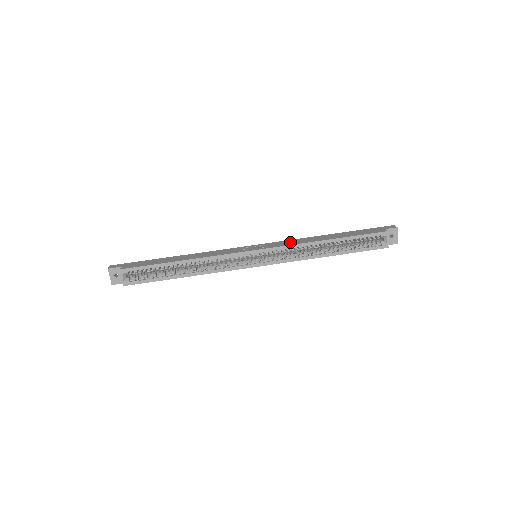
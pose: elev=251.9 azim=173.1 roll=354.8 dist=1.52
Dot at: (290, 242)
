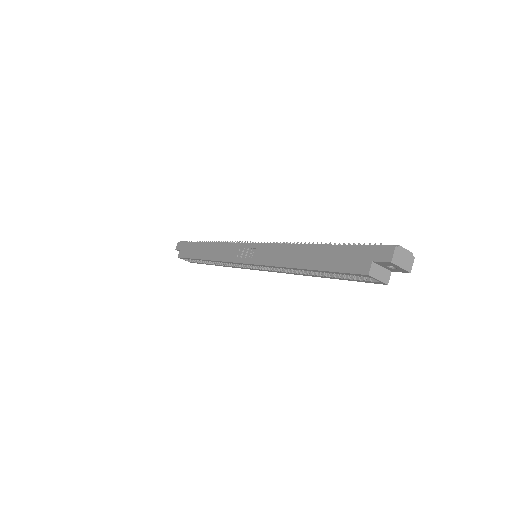
Dot at: (271, 255)
